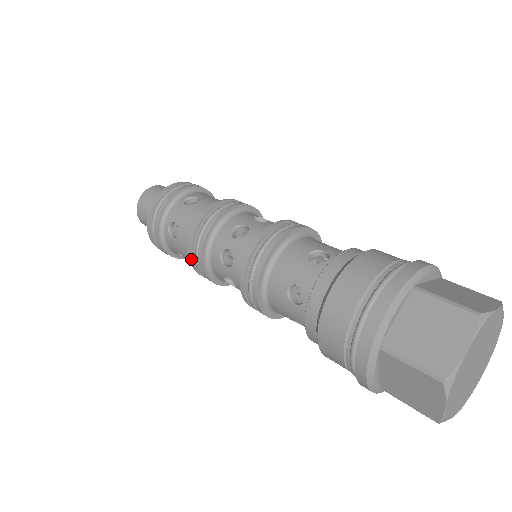
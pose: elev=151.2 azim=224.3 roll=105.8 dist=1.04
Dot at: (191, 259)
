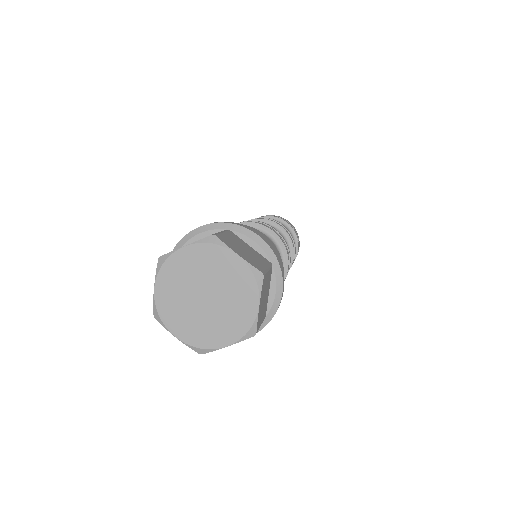
Dot at: occluded
